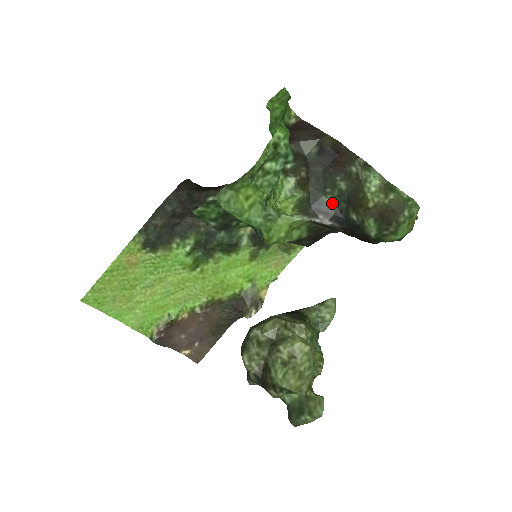
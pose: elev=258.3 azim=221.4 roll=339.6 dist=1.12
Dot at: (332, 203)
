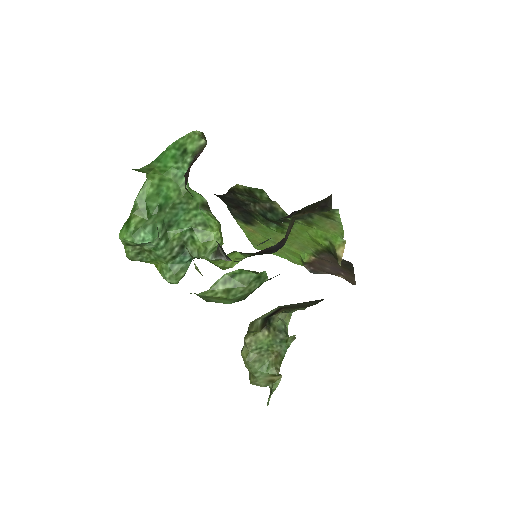
Dot at: occluded
